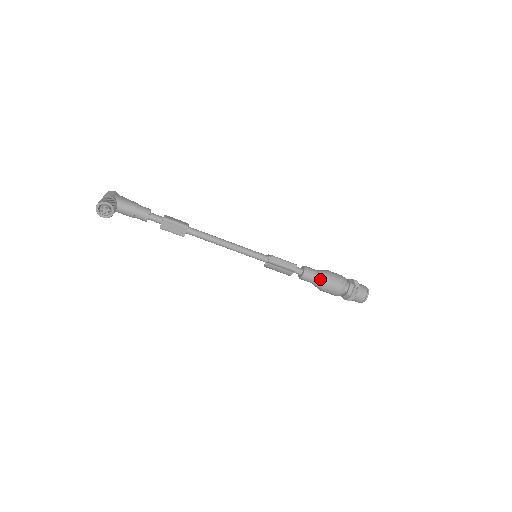
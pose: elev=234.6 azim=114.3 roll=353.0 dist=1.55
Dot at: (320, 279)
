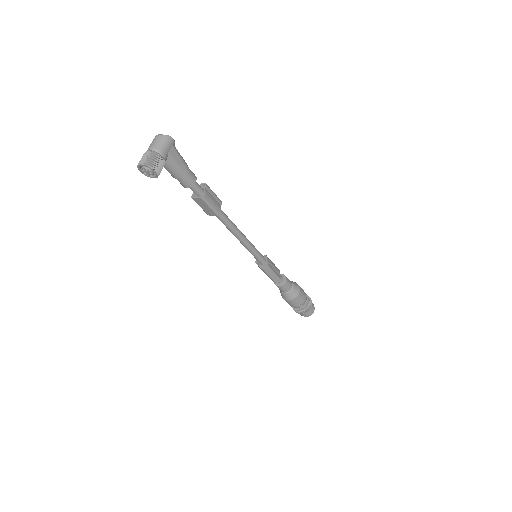
Dot at: (287, 295)
